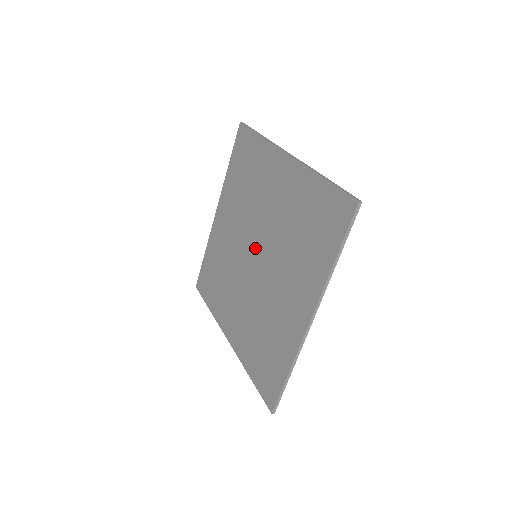
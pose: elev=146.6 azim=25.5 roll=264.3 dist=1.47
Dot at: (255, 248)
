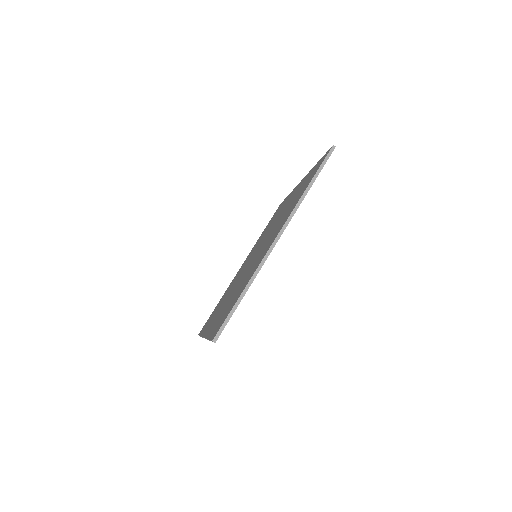
Dot at: (257, 250)
